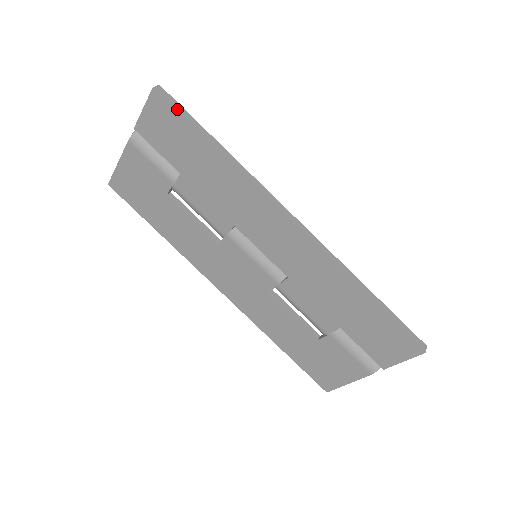
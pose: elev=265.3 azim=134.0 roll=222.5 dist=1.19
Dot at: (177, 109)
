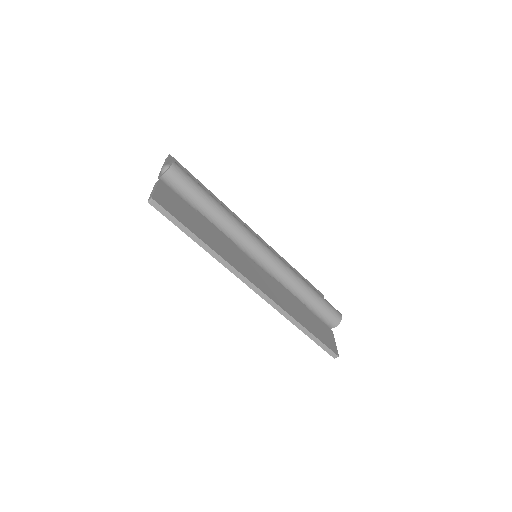
Dot at: (167, 218)
